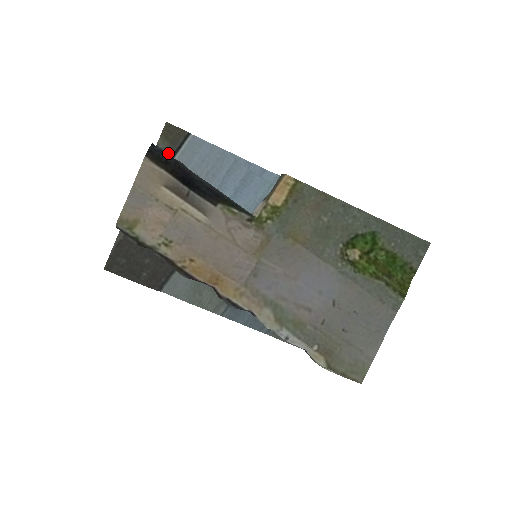
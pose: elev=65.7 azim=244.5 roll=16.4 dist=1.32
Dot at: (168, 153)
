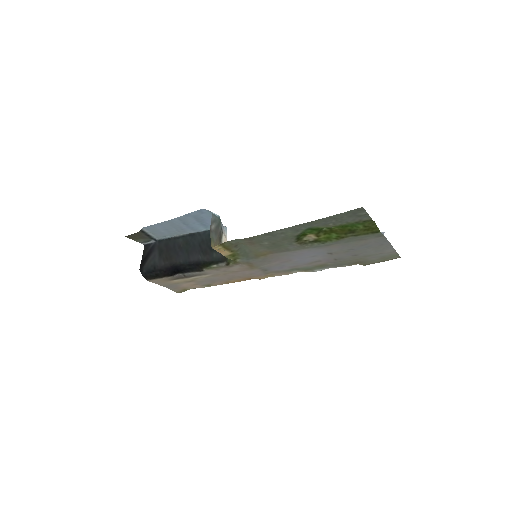
Dot at: (149, 241)
